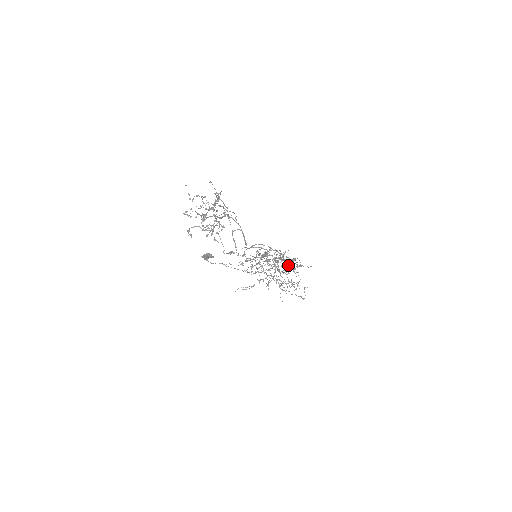
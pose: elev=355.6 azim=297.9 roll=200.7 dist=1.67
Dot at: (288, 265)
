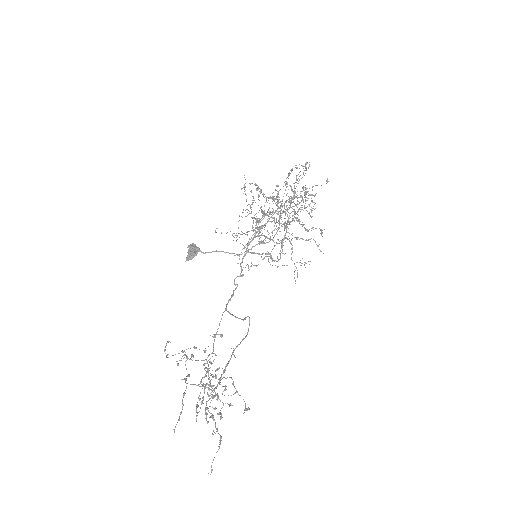
Dot at: occluded
